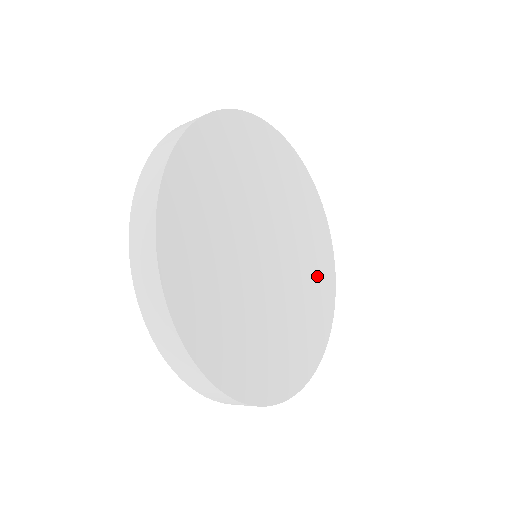
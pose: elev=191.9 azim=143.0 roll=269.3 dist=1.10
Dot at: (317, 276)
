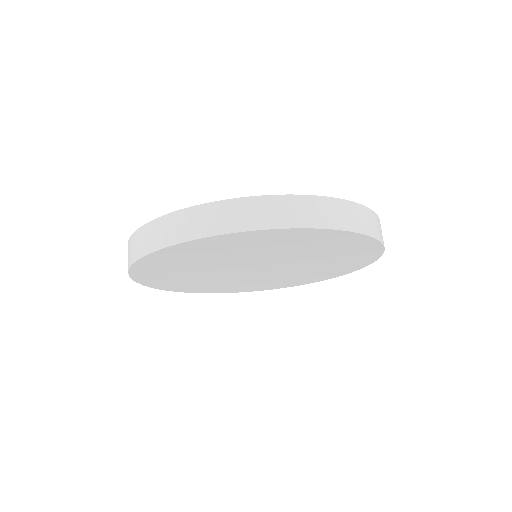
Dot at: (337, 265)
